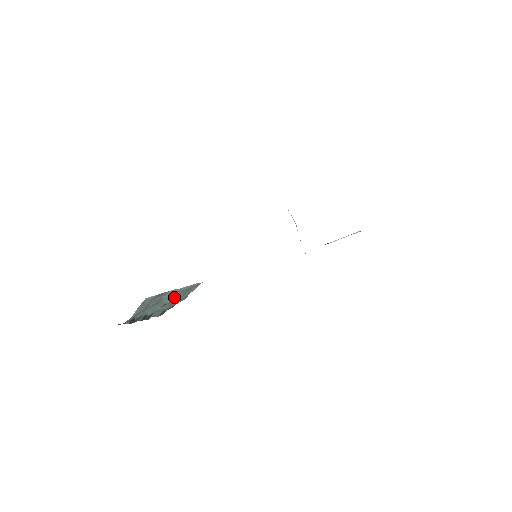
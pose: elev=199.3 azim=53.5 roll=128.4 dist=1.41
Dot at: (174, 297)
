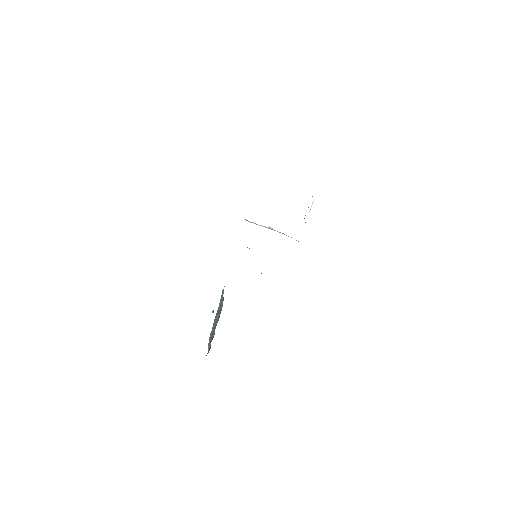
Dot at: (219, 310)
